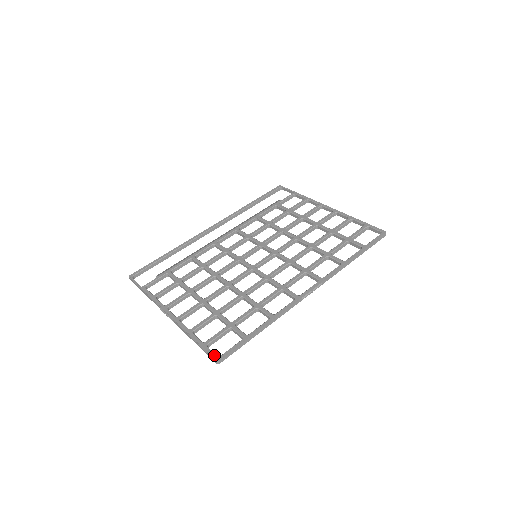
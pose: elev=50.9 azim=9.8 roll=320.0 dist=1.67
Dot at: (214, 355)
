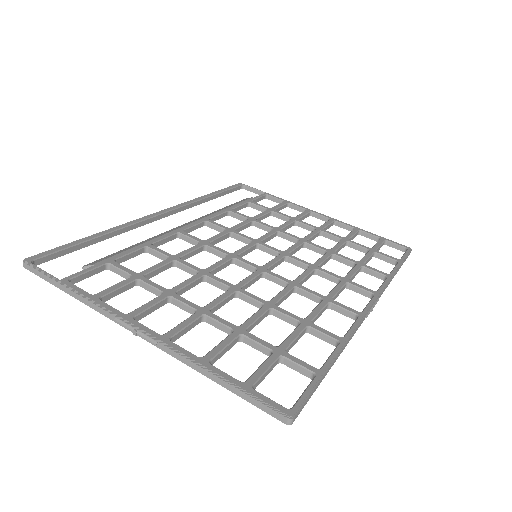
Dot at: (280, 406)
